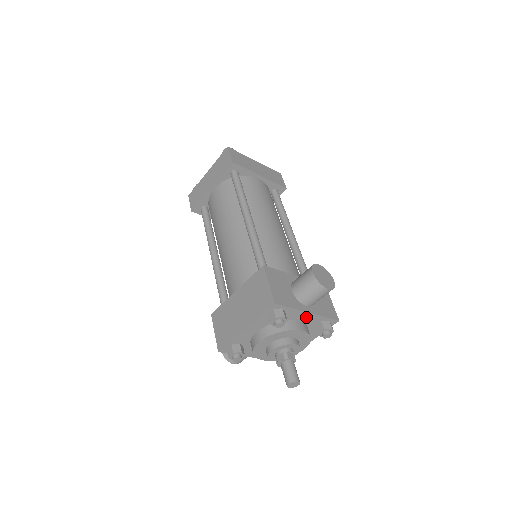
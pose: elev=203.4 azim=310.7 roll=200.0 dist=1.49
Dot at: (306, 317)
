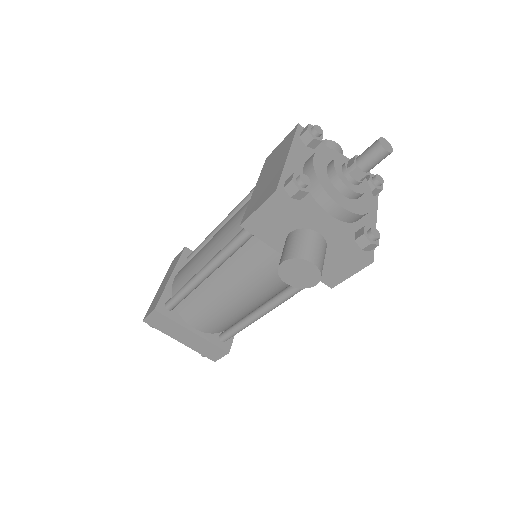
Dot at: occluded
